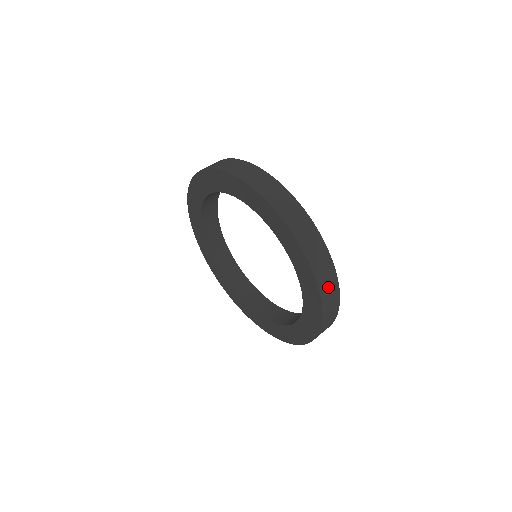
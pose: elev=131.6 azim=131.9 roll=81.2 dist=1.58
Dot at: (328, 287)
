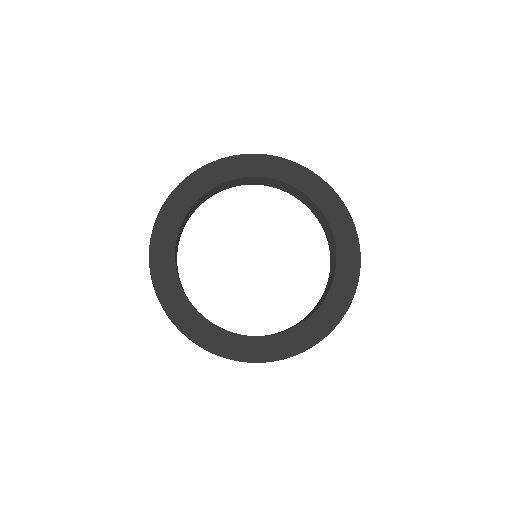
Dot at: occluded
